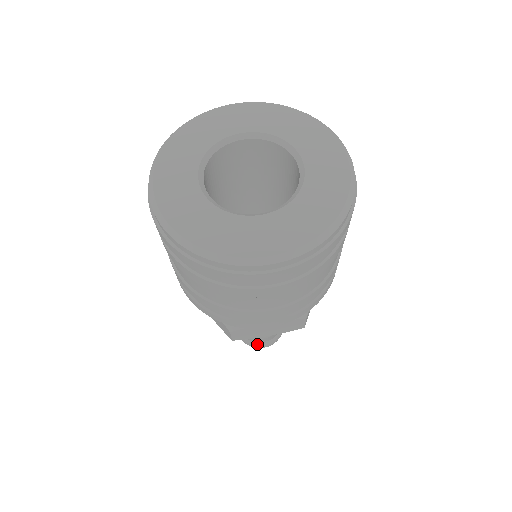
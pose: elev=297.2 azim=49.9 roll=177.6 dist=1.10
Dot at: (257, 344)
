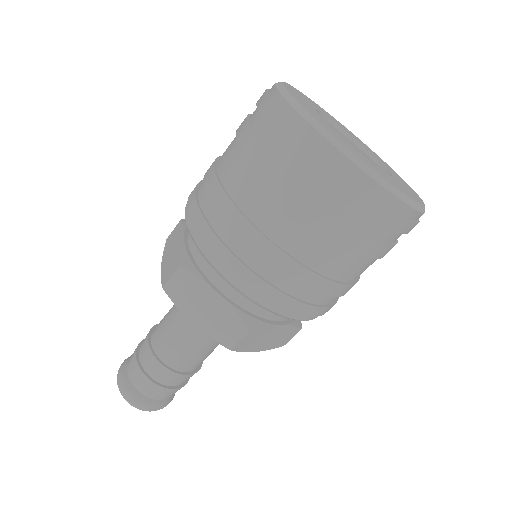
Dot at: (155, 402)
